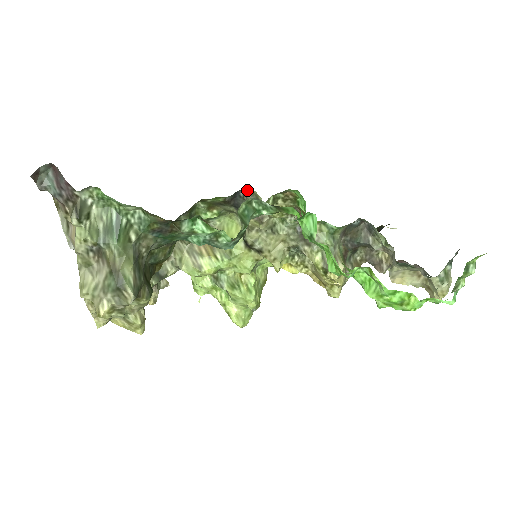
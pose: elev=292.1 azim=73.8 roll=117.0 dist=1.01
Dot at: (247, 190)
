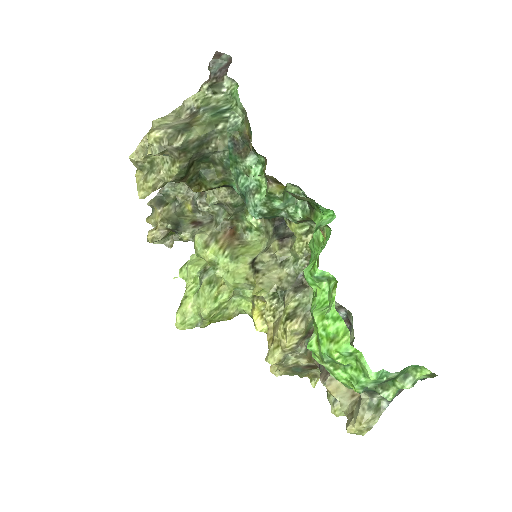
Dot at: occluded
